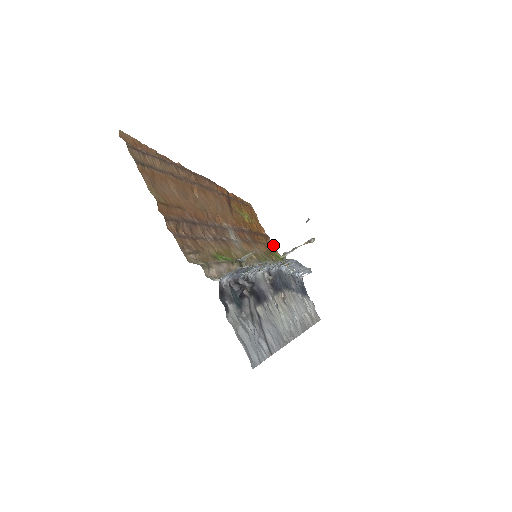
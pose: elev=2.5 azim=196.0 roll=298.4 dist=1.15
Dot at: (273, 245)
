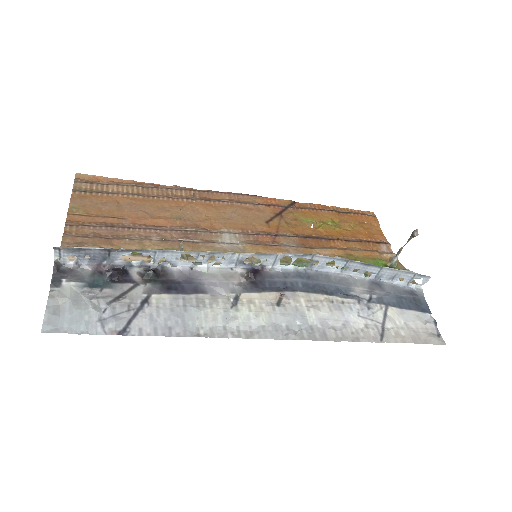
Dot at: (390, 252)
